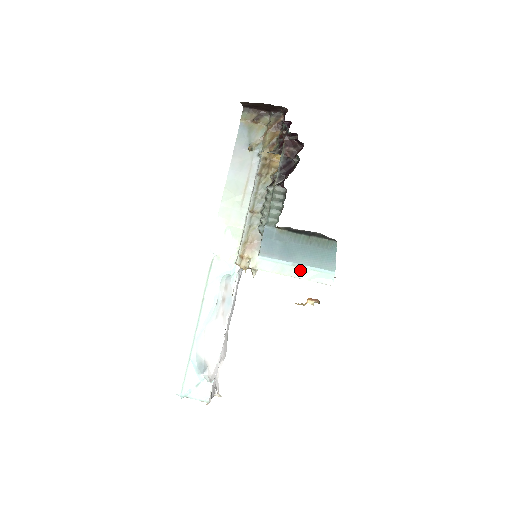
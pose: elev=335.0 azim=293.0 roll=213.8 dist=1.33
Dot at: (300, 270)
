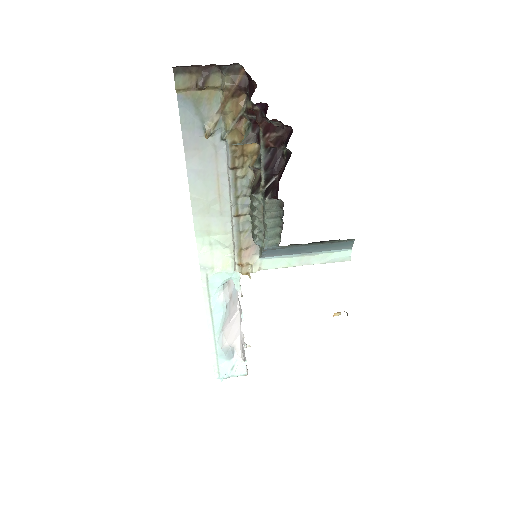
Dot at: (311, 257)
